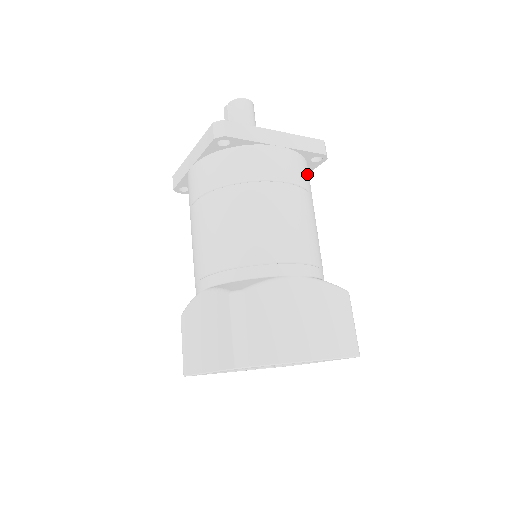
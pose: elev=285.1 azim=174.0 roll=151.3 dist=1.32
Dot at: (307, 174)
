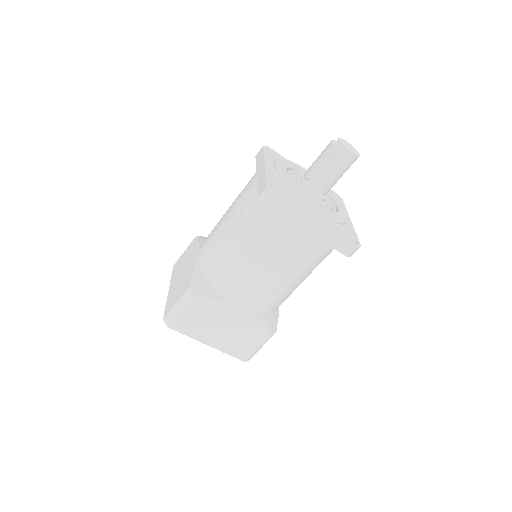
Dot at: (324, 253)
